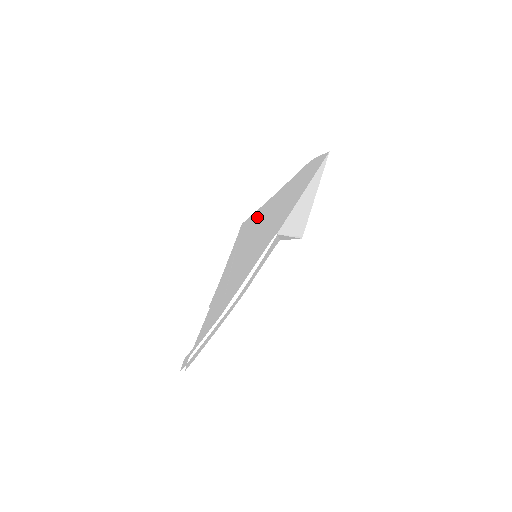
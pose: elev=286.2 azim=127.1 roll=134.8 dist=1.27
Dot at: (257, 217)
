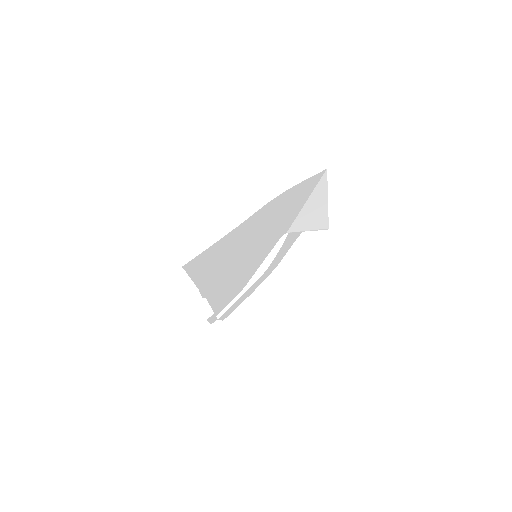
Dot at: (211, 252)
